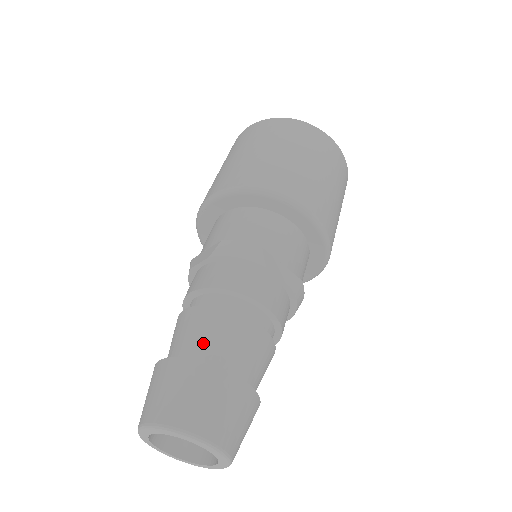
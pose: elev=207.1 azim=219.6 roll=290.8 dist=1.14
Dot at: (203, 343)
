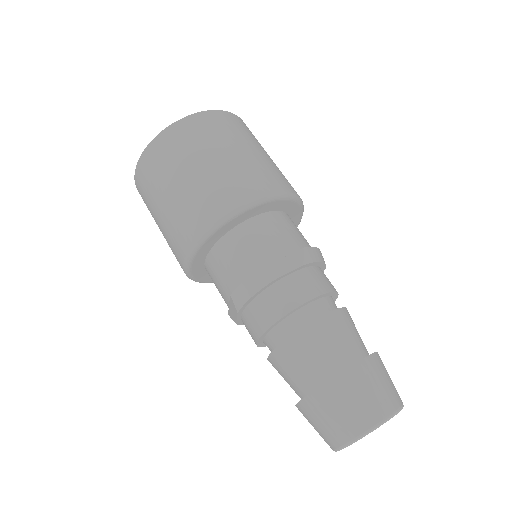
Dot at: (305, 372)
